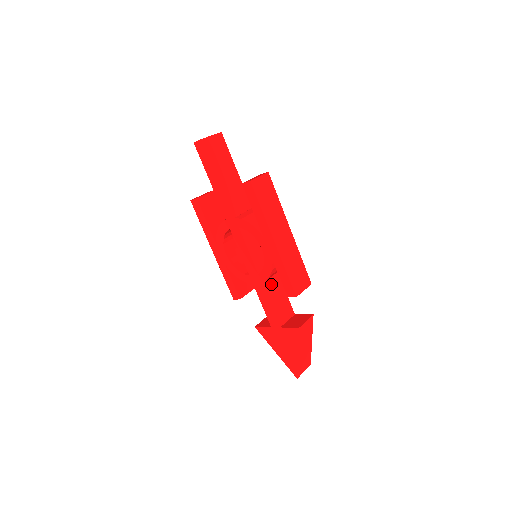
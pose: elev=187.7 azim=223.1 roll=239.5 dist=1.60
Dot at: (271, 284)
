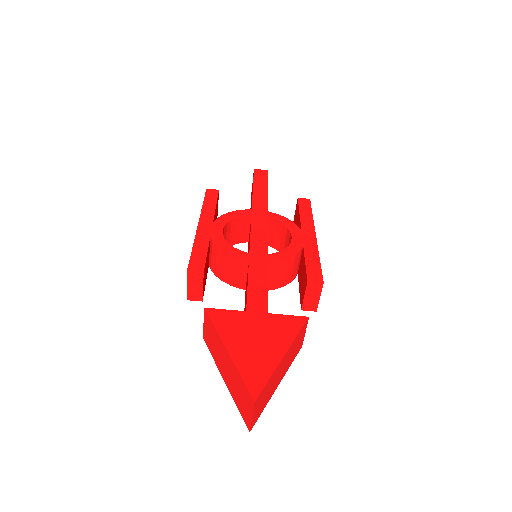
Dot at: occluded
